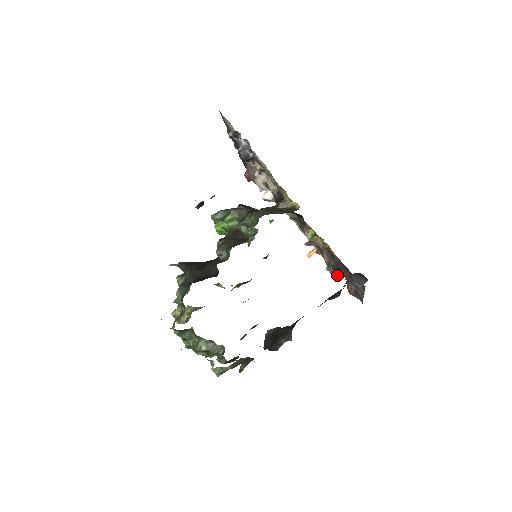
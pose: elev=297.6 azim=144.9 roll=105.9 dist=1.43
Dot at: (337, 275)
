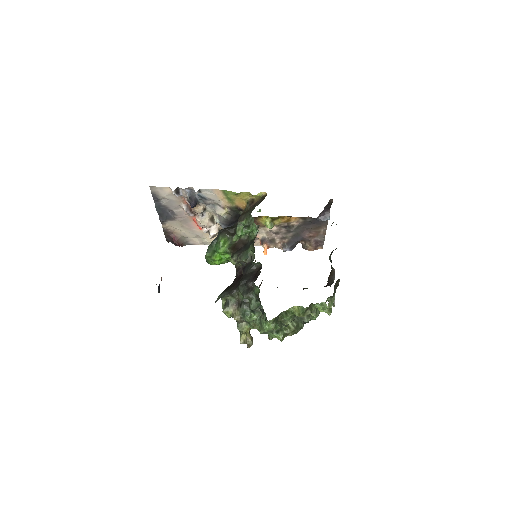
Dot at: (293, 248)
